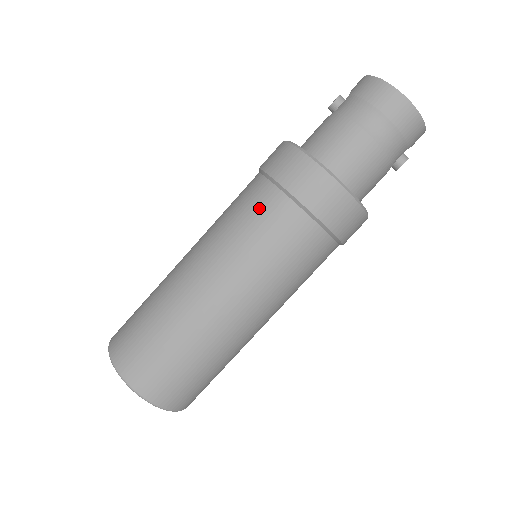
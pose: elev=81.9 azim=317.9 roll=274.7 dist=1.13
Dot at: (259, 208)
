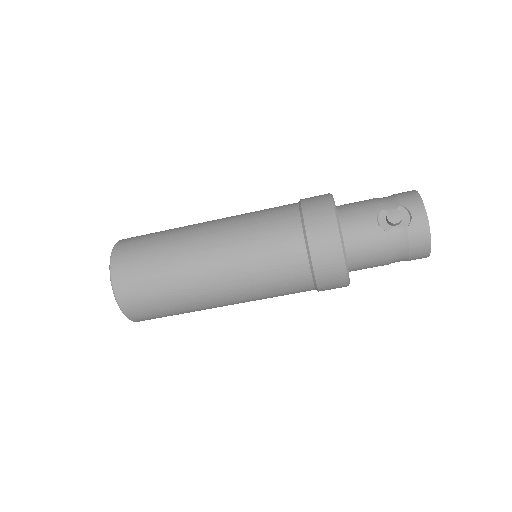
Dot at: (291, 282)
